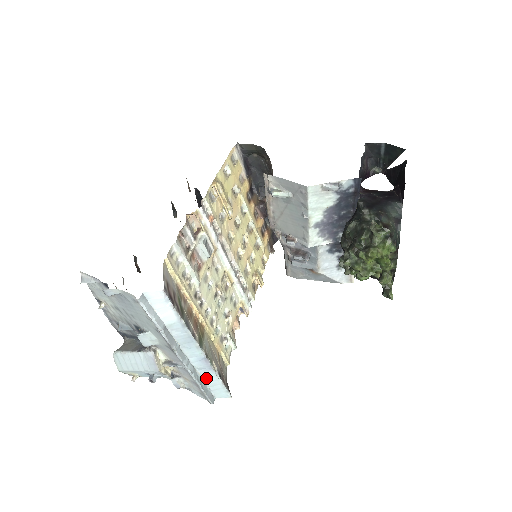
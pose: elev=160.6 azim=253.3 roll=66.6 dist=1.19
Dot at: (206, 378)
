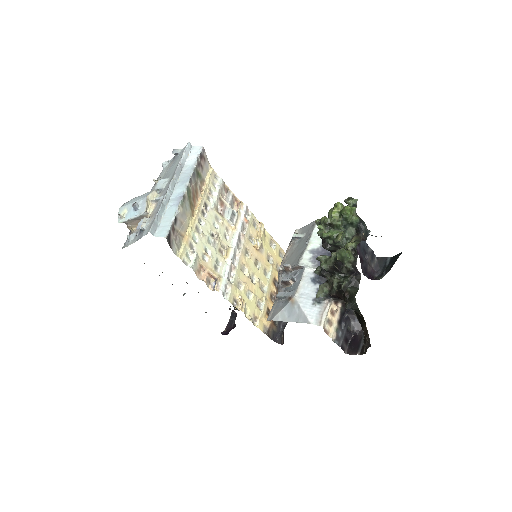
Dot at: (167, 214)
